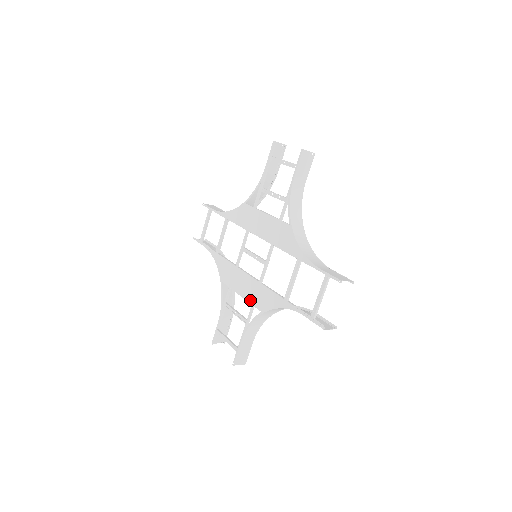
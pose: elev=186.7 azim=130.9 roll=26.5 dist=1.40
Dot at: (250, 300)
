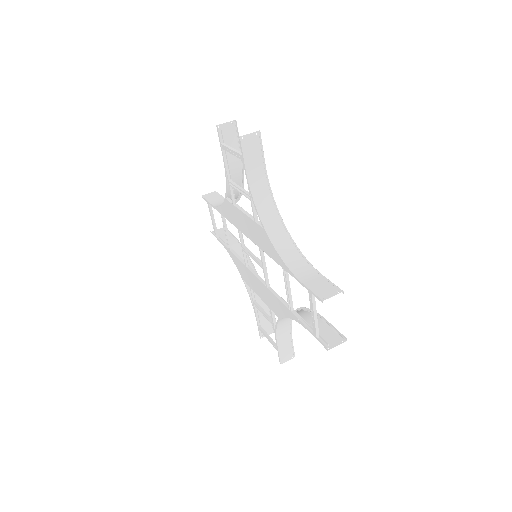
Dot at: (267, 304)
